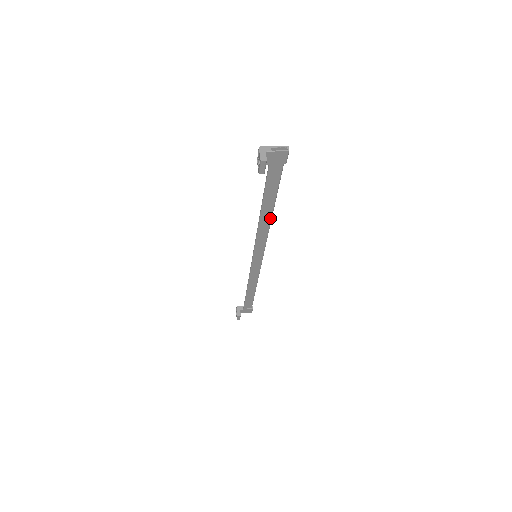
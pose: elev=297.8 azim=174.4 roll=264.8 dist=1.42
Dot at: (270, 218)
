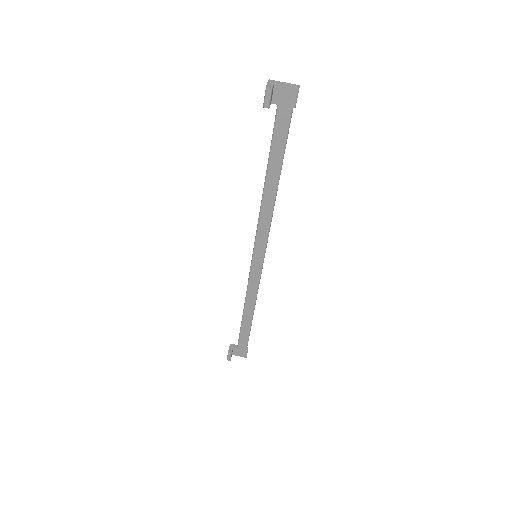
Dot at: (274, 194)
